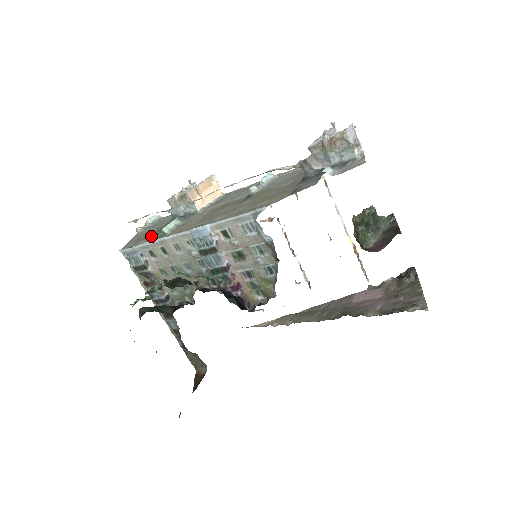
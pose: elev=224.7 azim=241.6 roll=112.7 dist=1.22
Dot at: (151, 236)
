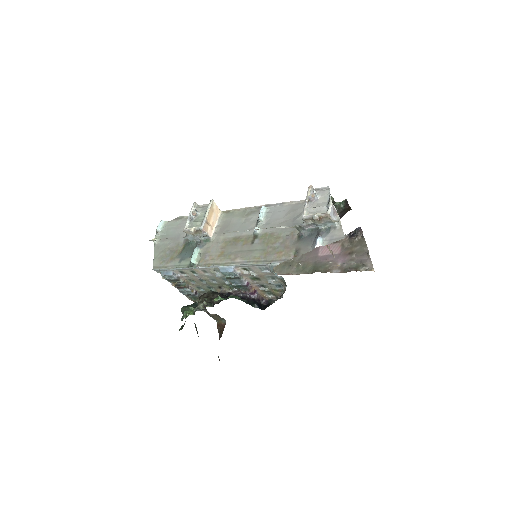
Dot at: (177, 259)
